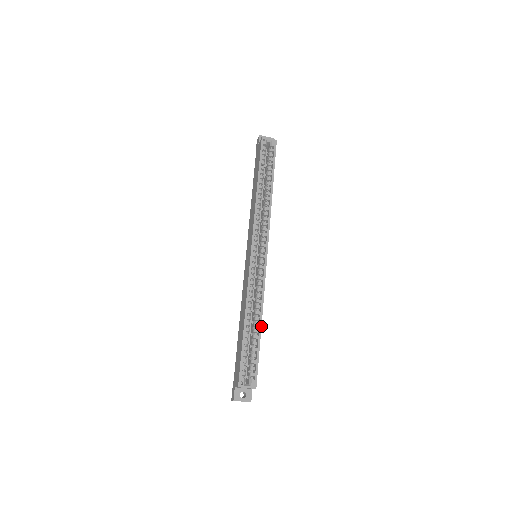
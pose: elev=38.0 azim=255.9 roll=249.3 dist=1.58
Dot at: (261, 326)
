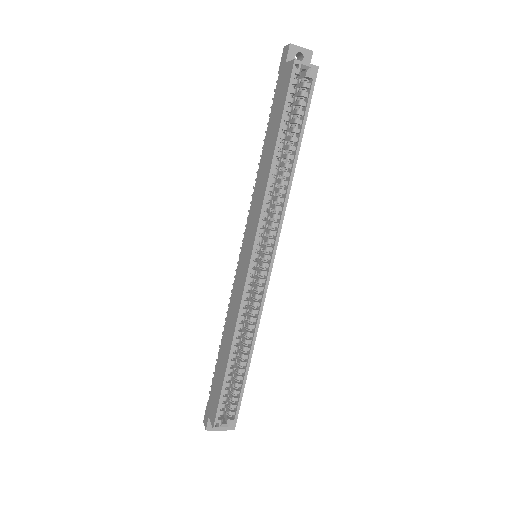
Dot at: (250, 360)
